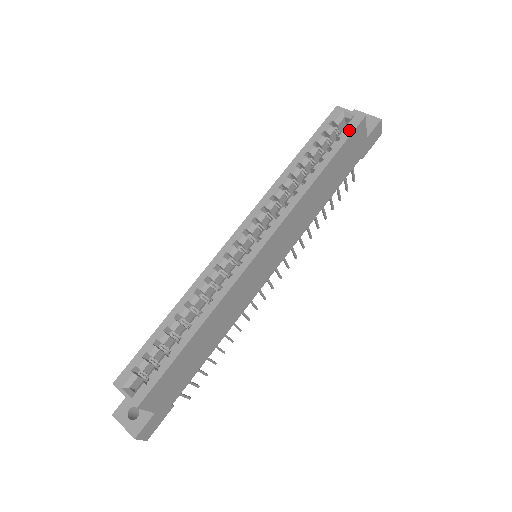
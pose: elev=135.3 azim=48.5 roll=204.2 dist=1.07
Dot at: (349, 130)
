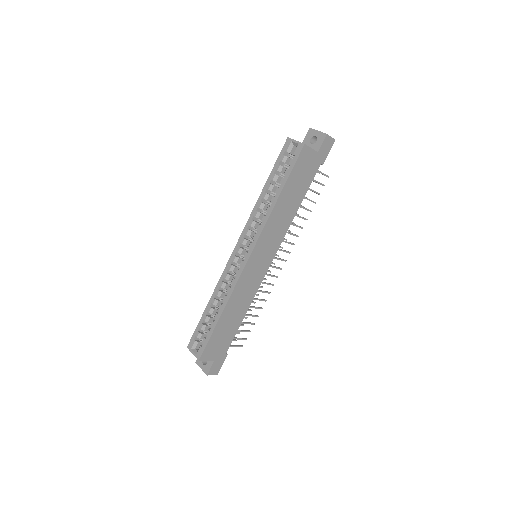
Dot at: (295, 158)
